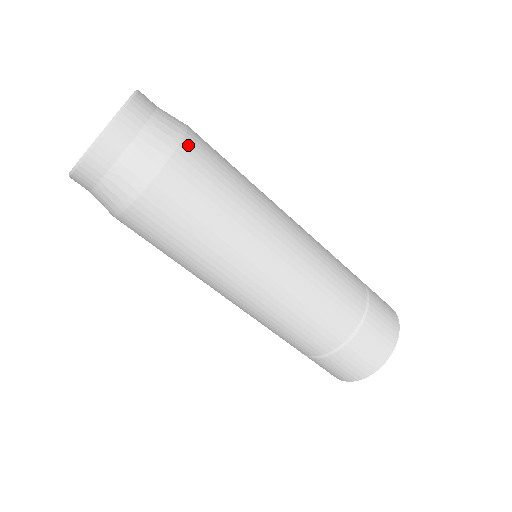
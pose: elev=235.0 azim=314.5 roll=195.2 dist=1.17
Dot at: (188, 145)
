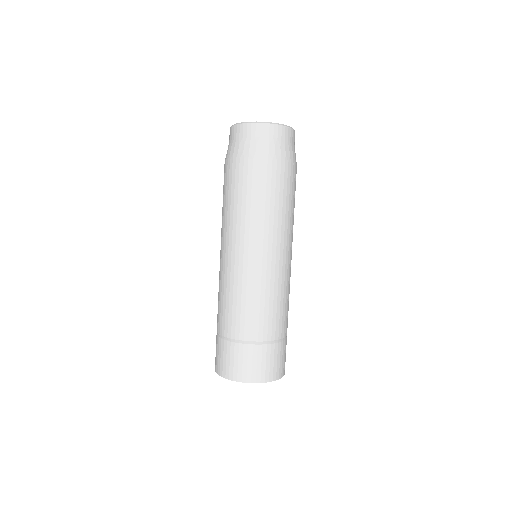
Dot at: occluded
